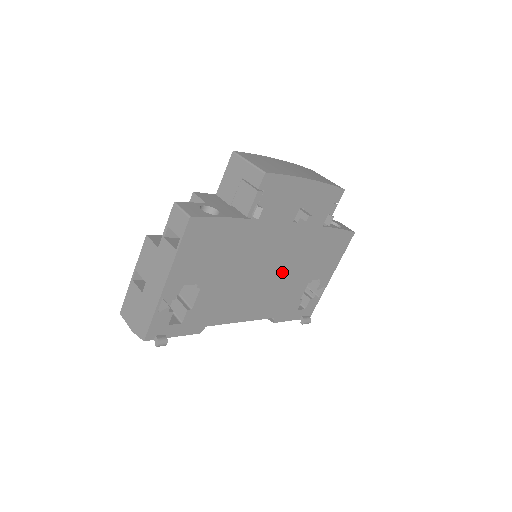
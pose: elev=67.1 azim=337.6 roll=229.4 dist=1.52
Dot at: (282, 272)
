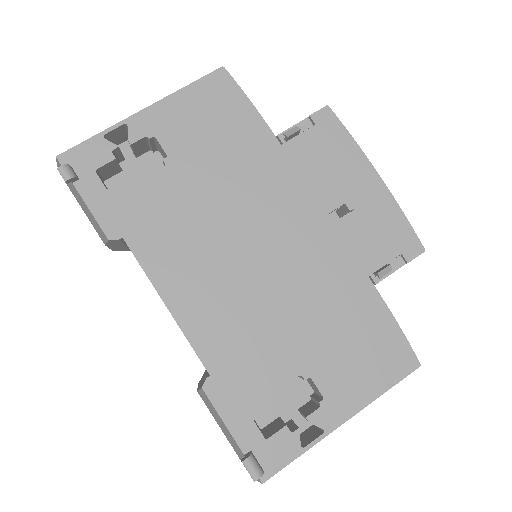
Dot at: (272, 287)
